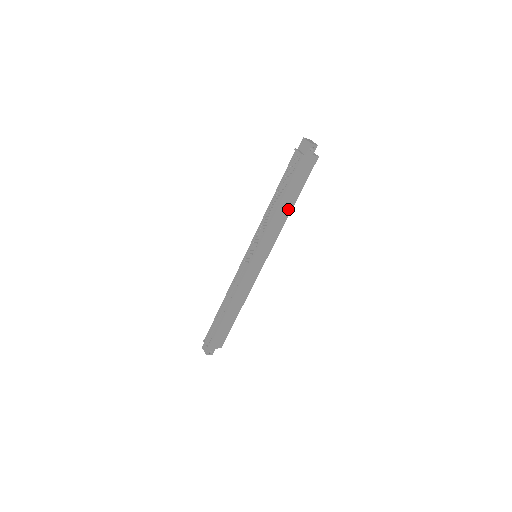
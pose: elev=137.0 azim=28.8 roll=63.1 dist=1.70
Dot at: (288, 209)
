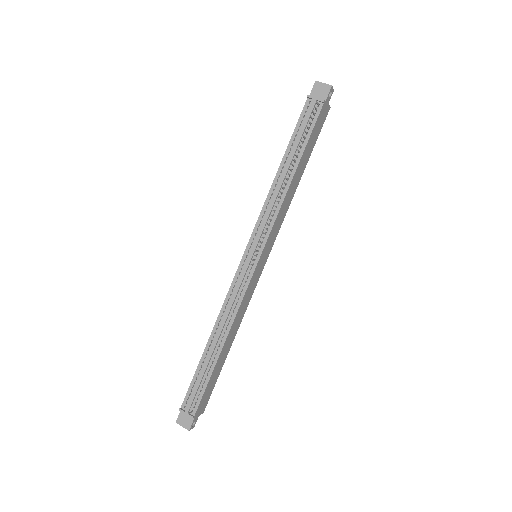
Dot at: (297, 181)
